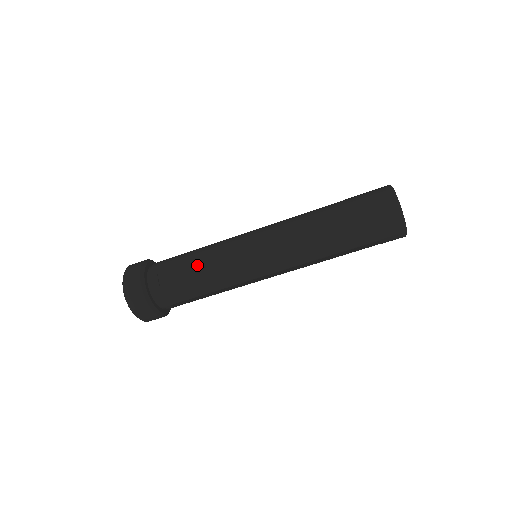
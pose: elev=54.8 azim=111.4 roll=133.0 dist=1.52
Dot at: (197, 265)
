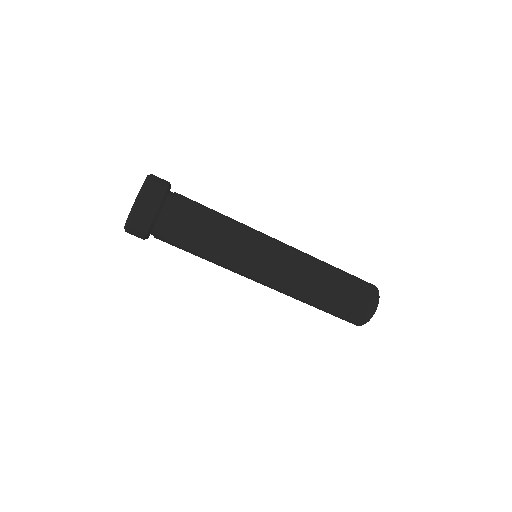
Dot at: (220, 217)
